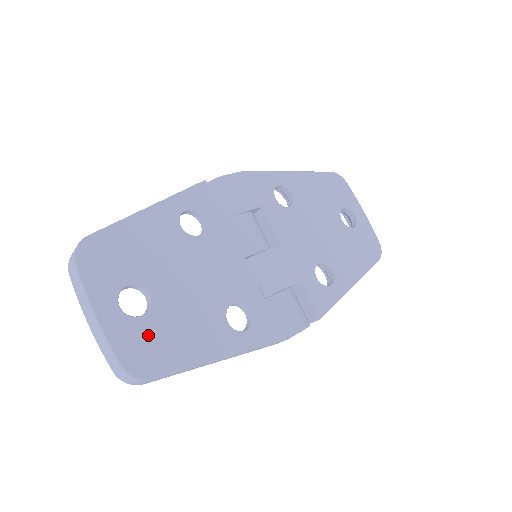
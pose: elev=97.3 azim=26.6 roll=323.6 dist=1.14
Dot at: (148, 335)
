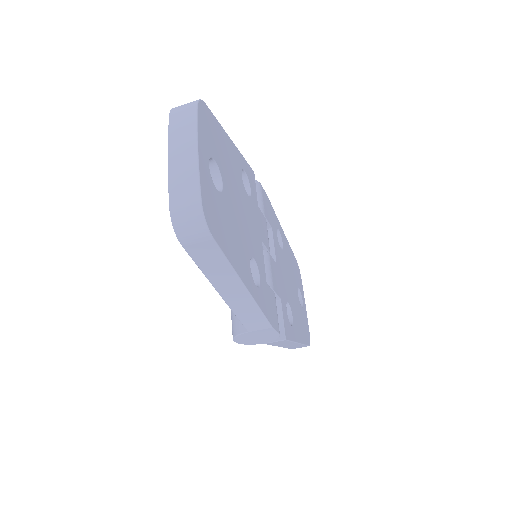
Dot at: (217, 205)
